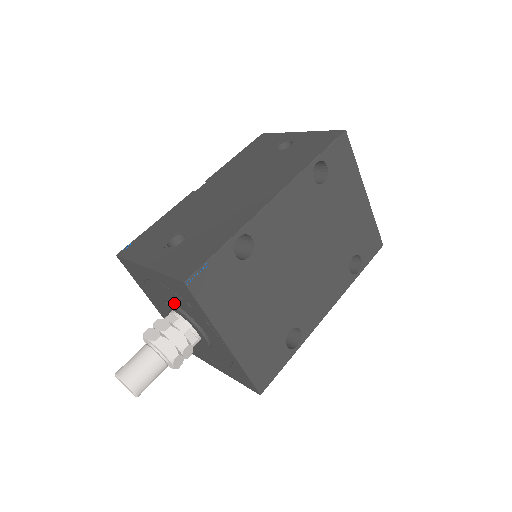
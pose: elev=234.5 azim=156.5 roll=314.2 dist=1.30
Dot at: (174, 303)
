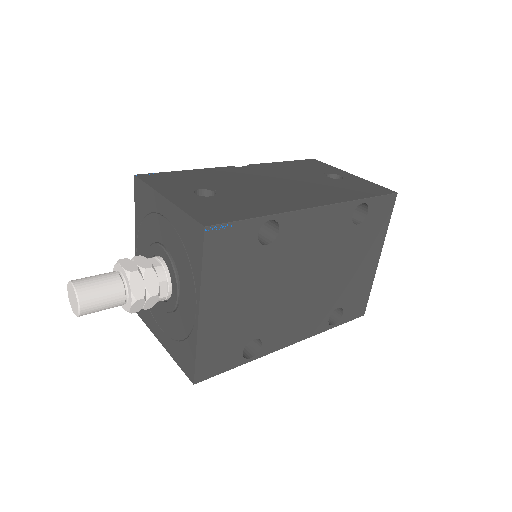
Dot at: (167, 248)
